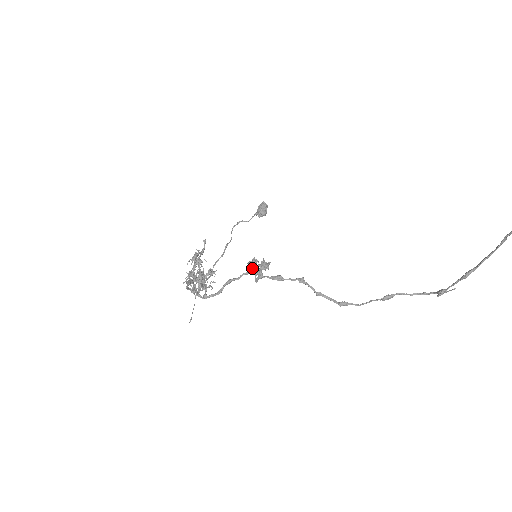
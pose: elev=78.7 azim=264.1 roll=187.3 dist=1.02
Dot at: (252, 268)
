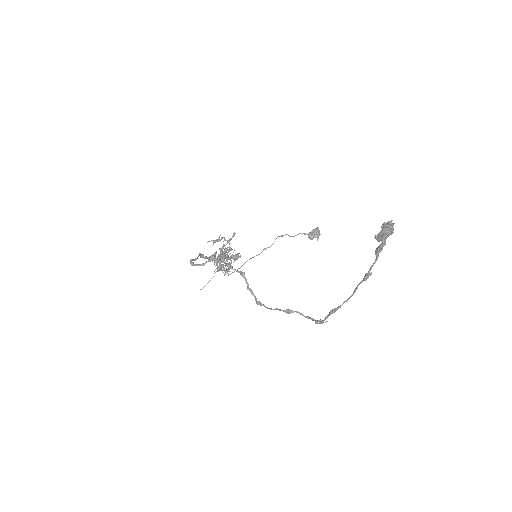
Dot at: (221, 253)
